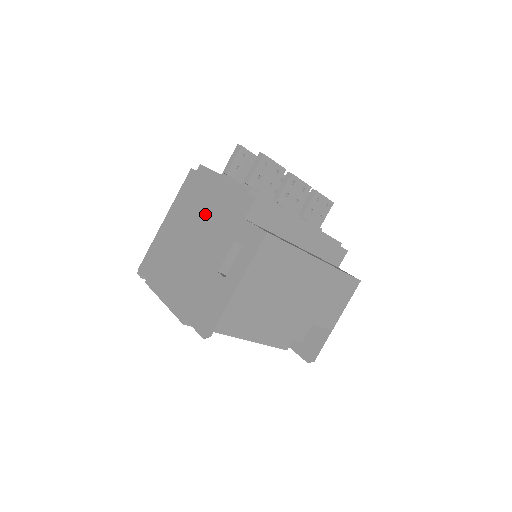
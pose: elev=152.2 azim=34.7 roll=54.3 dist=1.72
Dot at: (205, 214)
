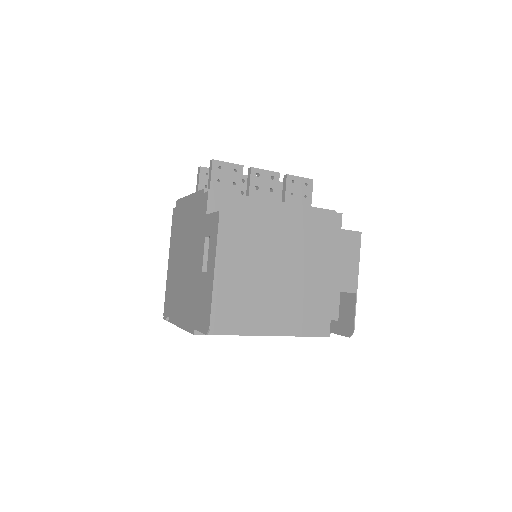
Dot at: (186, 234)
